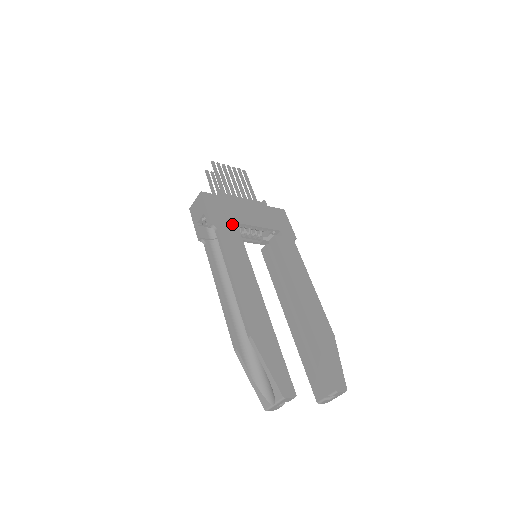
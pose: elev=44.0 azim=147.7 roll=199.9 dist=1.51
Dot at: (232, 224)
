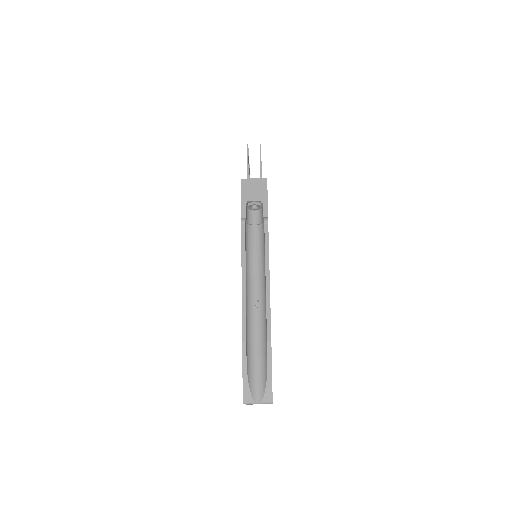
Dot at: occluded
